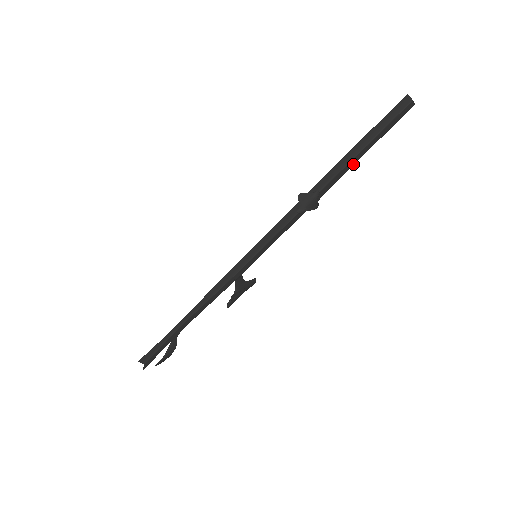
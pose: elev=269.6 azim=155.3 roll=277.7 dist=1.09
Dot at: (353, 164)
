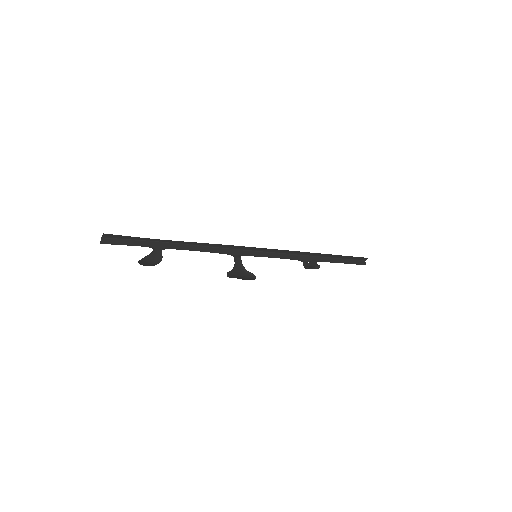
Dot at: occluded
